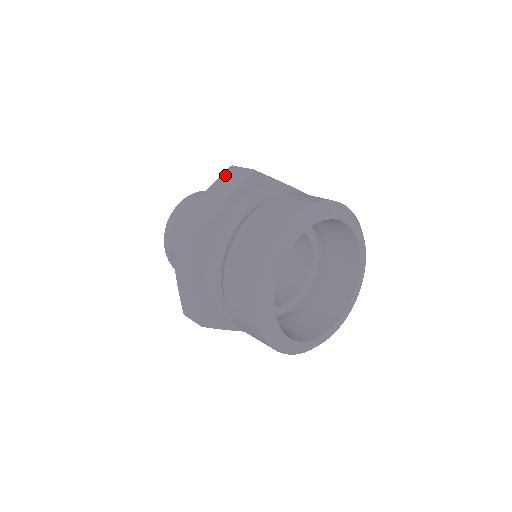
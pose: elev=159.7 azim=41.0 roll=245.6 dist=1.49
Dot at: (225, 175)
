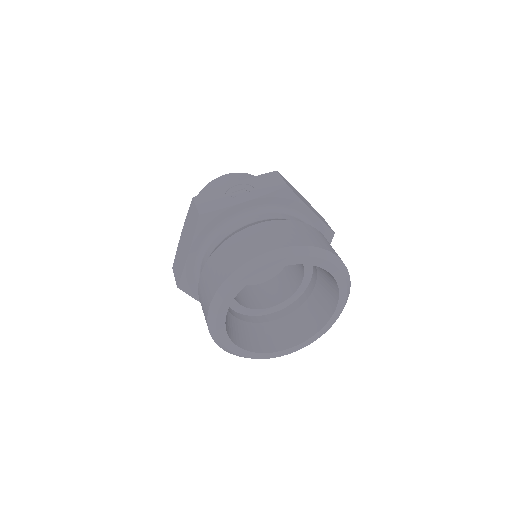
Dot at: (189, 211)
